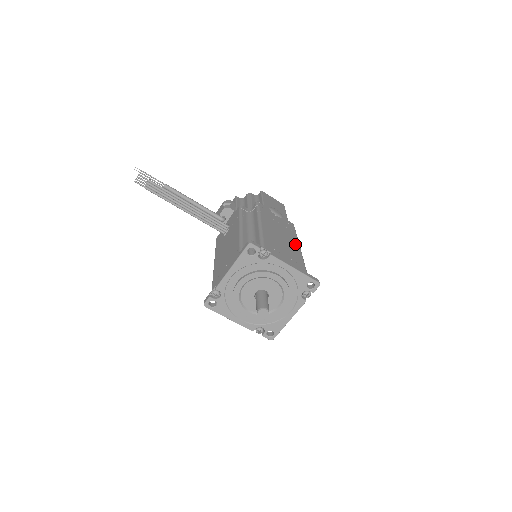
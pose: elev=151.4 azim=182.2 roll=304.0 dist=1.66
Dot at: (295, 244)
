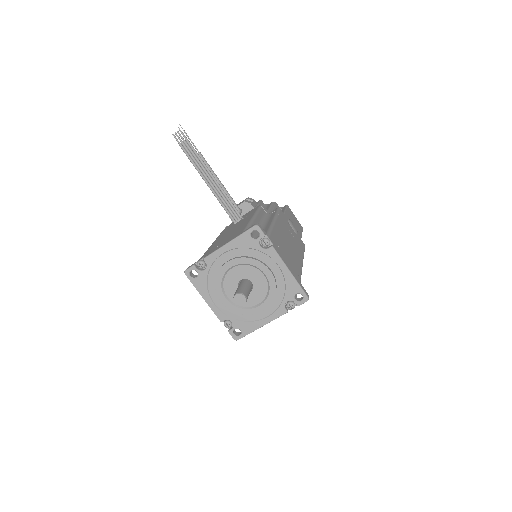
Dot at: (299, 257)
